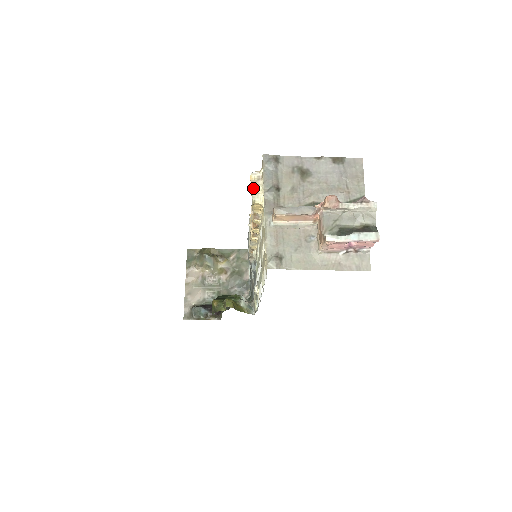
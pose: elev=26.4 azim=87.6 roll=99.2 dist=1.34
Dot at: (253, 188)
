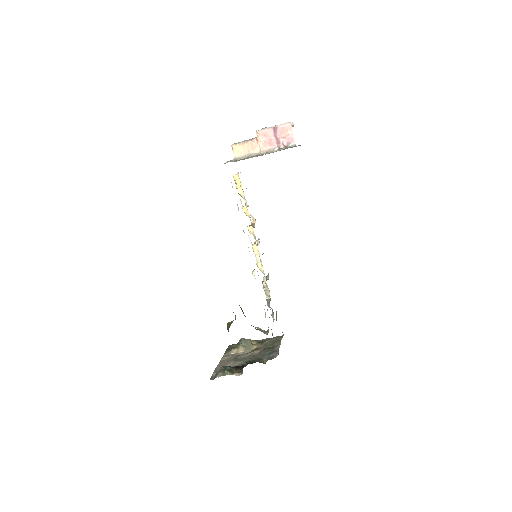
Dot at: occluded
